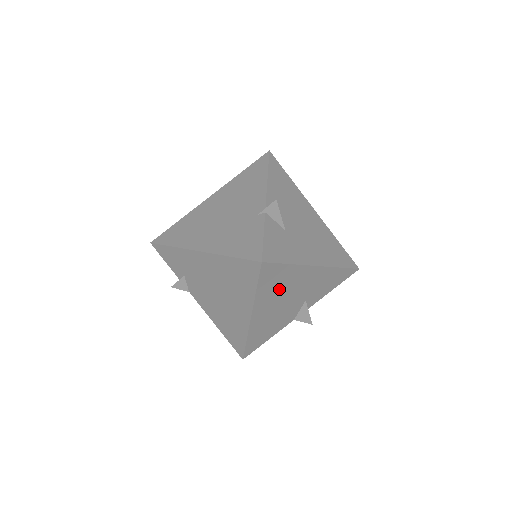
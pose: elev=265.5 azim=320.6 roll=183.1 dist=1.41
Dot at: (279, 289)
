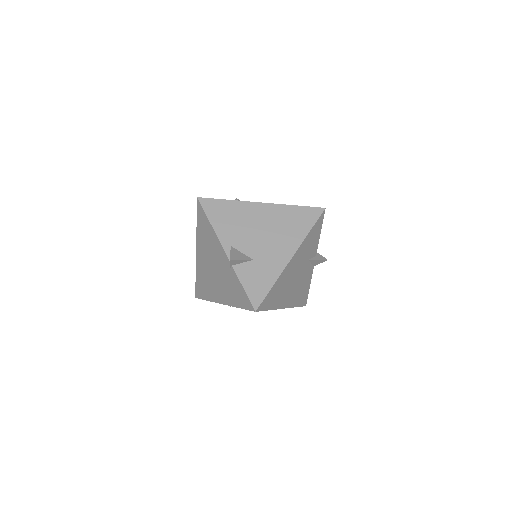
Dot at: (283, 289)
